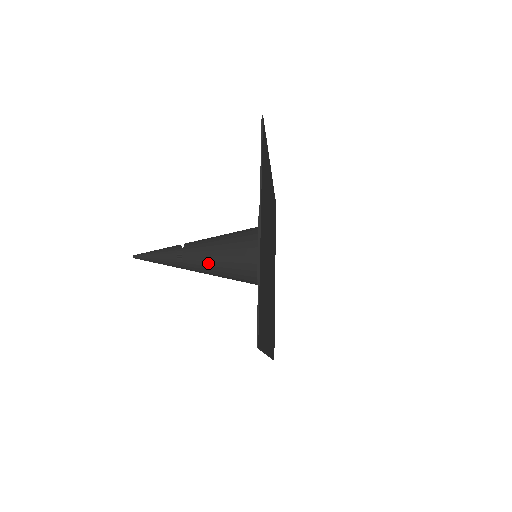
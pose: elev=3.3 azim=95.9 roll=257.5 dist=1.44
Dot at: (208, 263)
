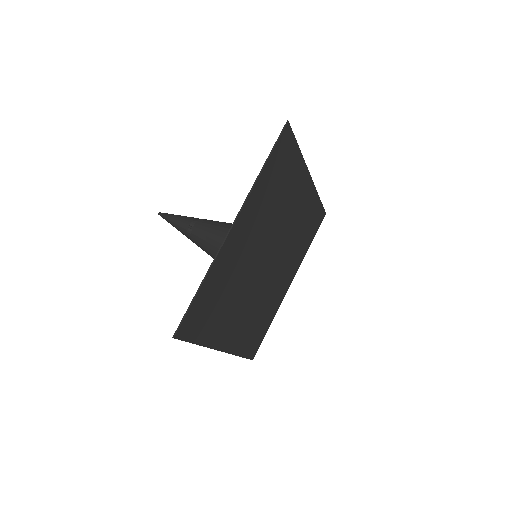
Dot at: (208, 245)
